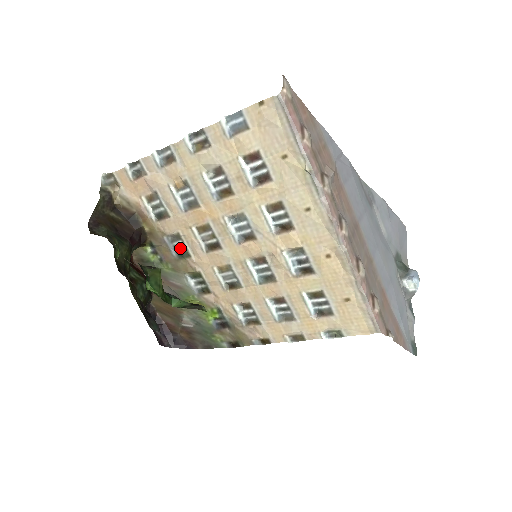
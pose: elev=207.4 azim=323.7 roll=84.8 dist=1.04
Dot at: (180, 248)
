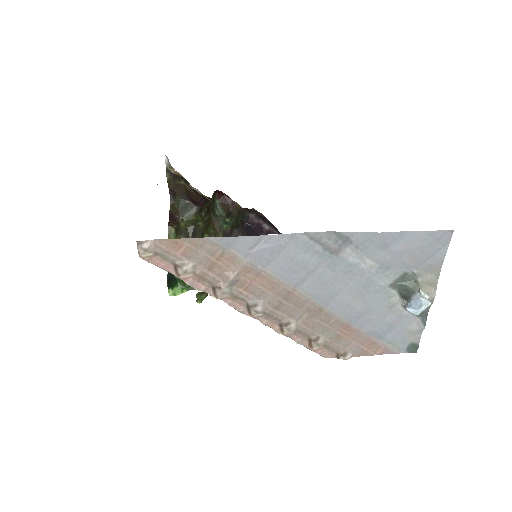
Dot at: occluded
